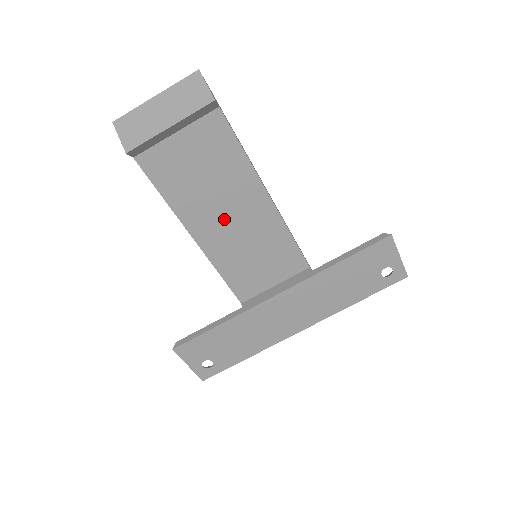
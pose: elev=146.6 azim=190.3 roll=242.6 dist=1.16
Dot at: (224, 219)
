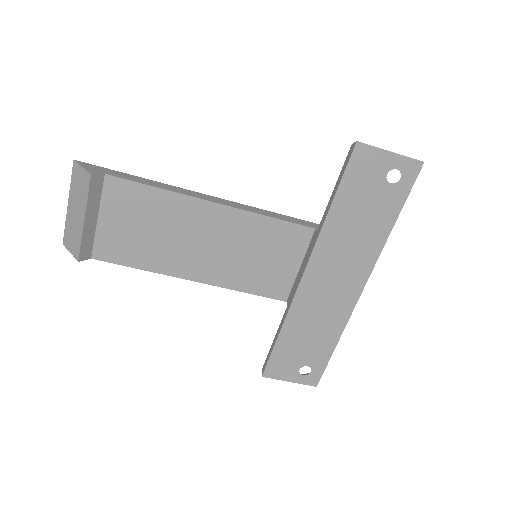
Dot at: (198, 248)
